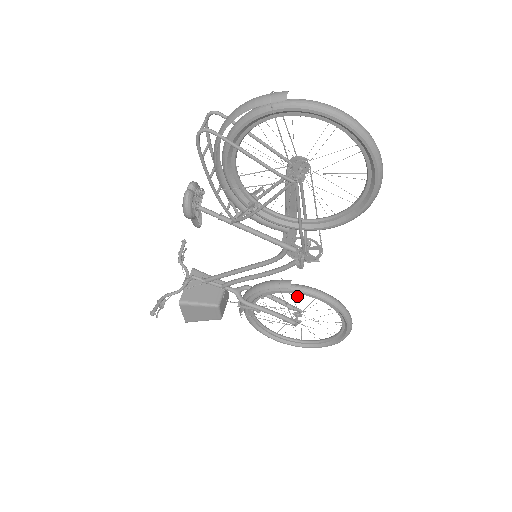
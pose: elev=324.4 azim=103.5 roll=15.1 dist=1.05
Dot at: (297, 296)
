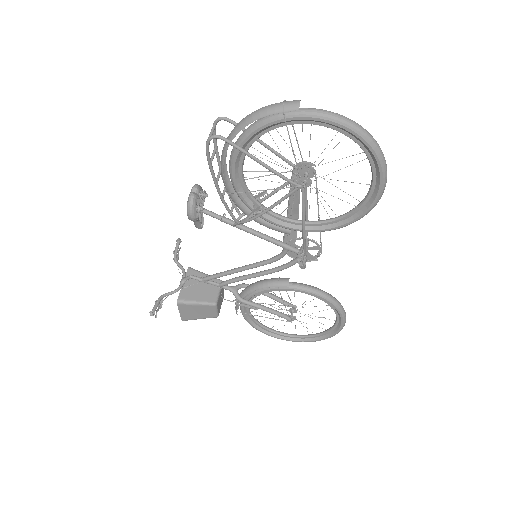
Dot at: (294, 293)
